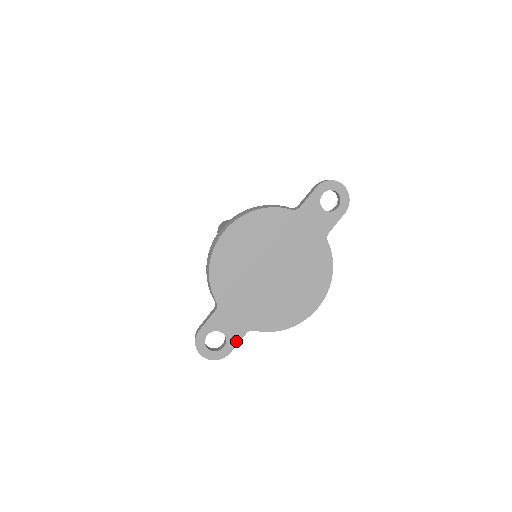
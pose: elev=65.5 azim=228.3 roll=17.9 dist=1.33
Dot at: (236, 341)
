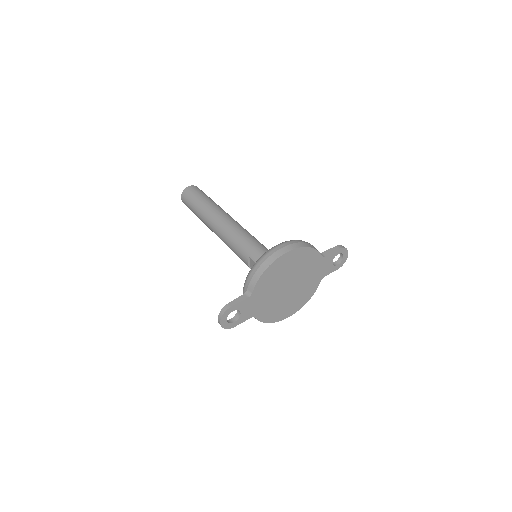
Dot at: (243, 321)
